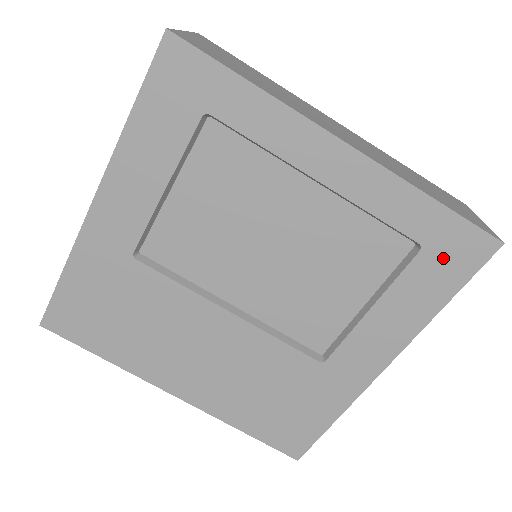
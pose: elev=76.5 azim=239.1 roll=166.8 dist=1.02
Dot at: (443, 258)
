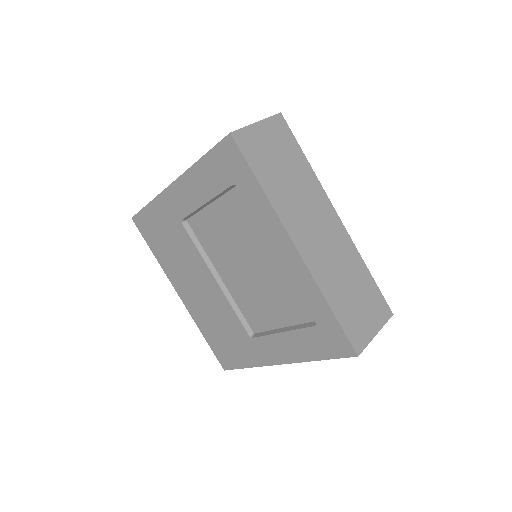
Dot at: (325, 338)
